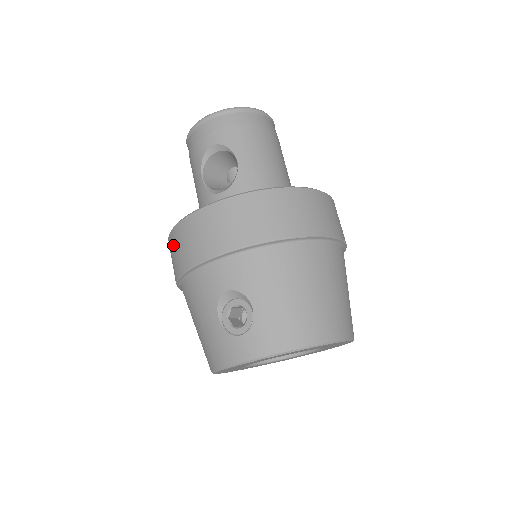
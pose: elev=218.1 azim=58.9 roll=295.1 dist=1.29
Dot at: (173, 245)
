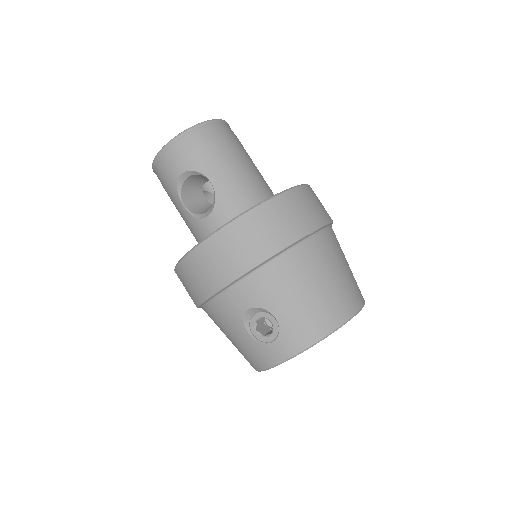
Dot at: (183, 279)
